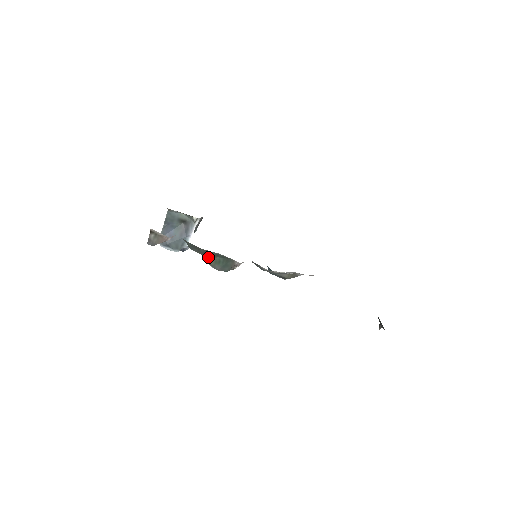
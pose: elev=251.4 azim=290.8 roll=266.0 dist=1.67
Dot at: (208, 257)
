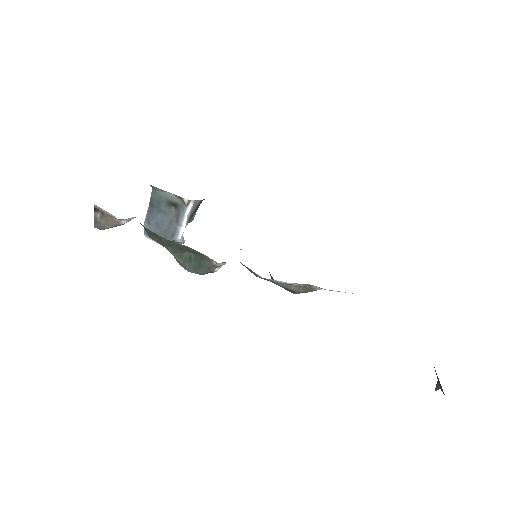
Dot at: (174, 251)
